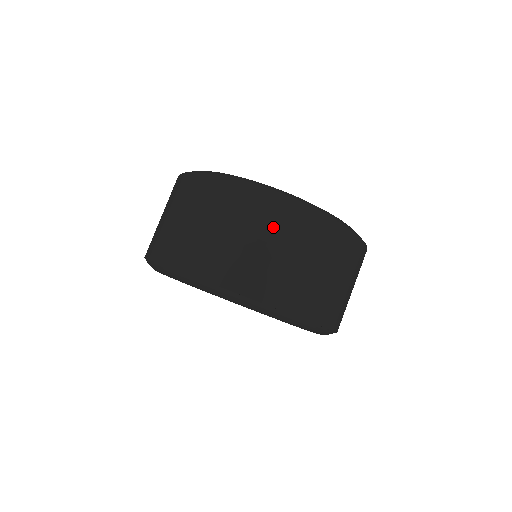
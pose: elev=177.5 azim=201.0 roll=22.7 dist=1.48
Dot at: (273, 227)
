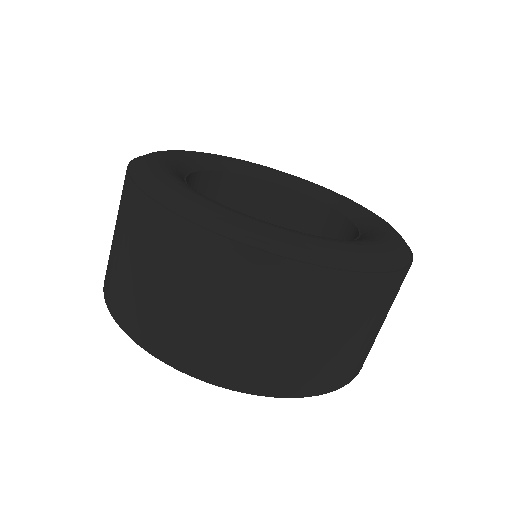
Dot at: (280, 306)
